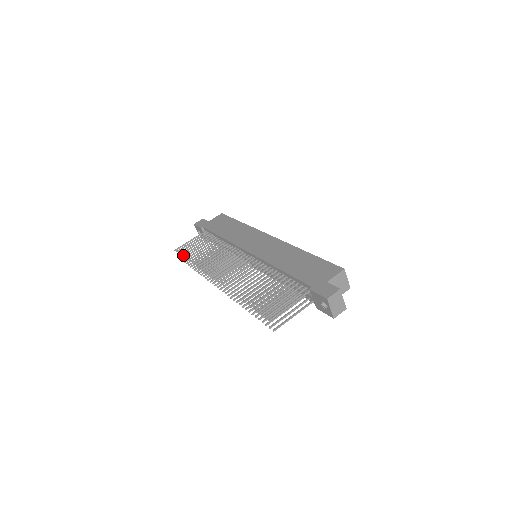
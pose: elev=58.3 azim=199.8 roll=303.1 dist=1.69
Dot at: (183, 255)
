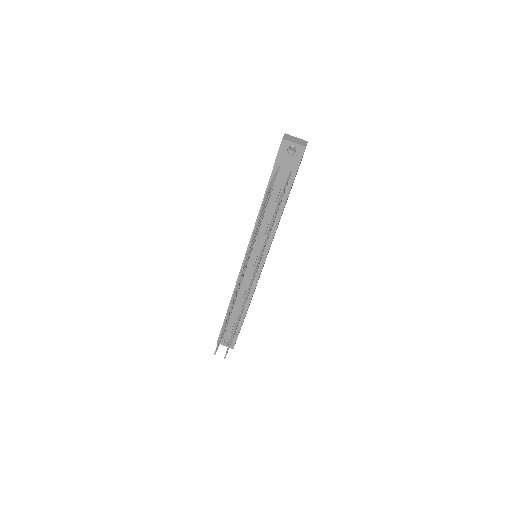
Dot at: (219, 339)
